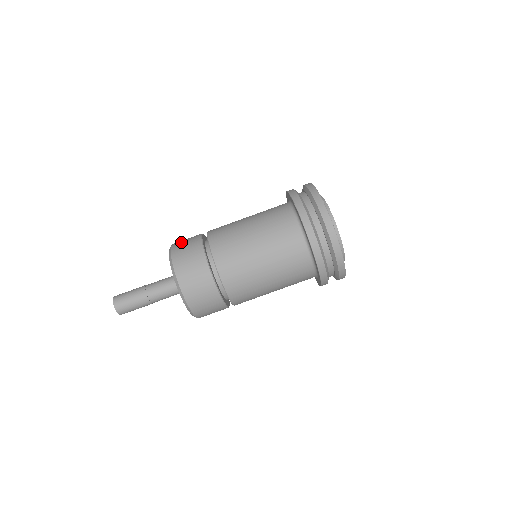
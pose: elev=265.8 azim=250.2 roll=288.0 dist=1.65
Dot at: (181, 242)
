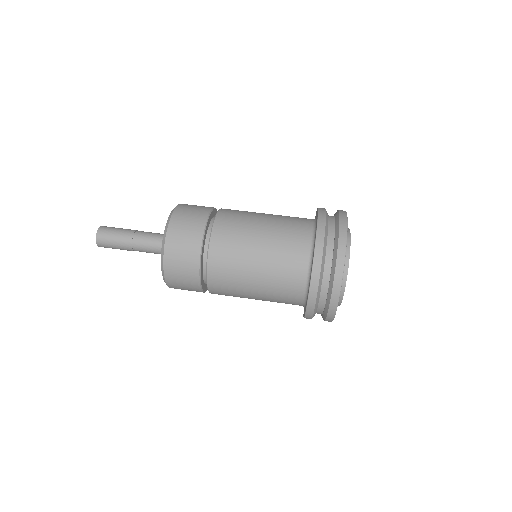
Dot at: occluded
